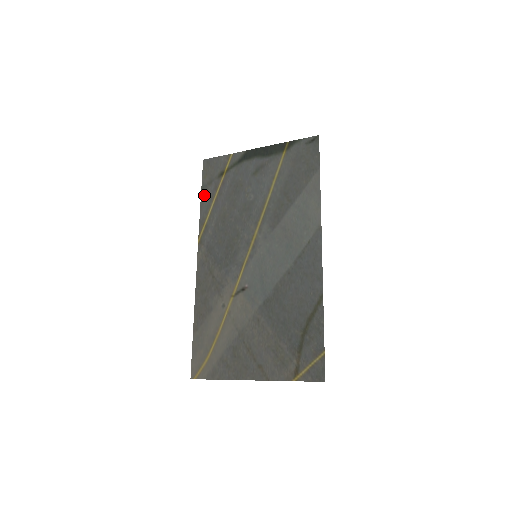
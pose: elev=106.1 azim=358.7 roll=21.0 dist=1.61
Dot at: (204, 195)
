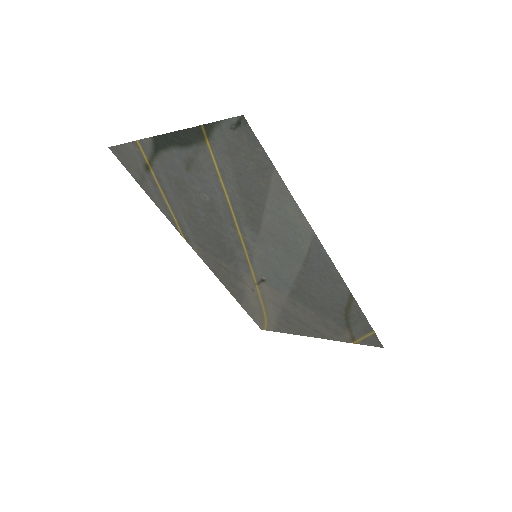
Dot at: (148, 192)
